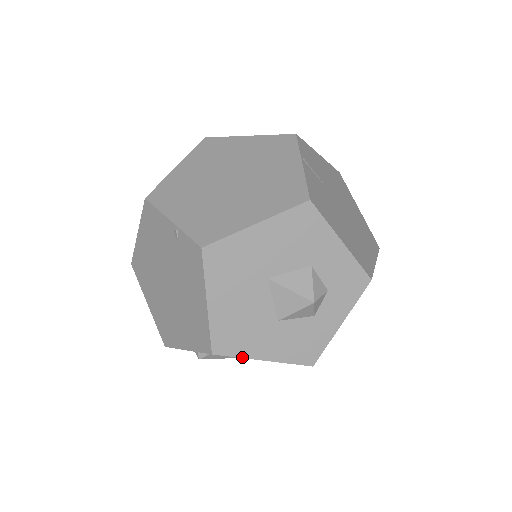
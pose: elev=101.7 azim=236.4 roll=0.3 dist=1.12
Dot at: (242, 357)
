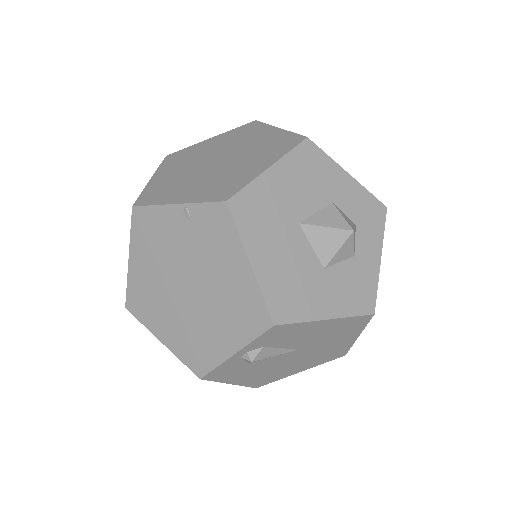
Dot at: (305, 321)
